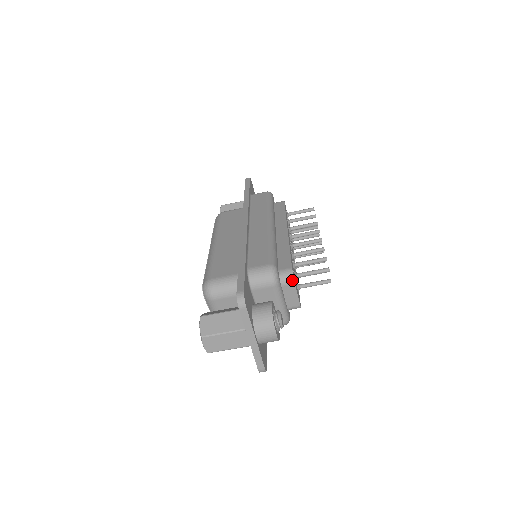
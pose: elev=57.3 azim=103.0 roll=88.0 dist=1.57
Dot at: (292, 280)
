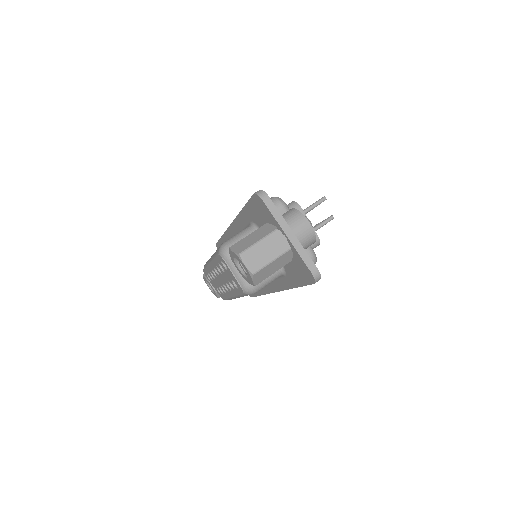
Dot at: (298, 206)
